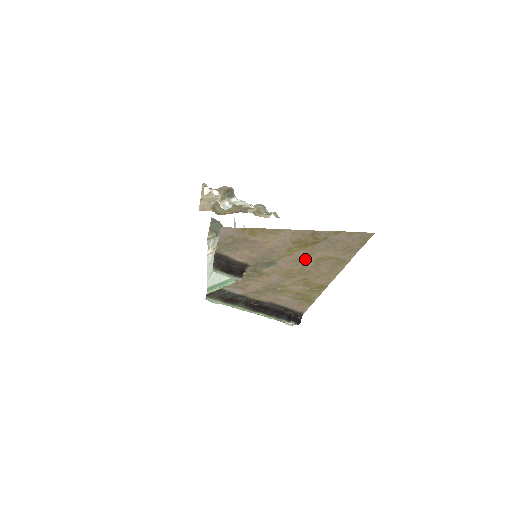
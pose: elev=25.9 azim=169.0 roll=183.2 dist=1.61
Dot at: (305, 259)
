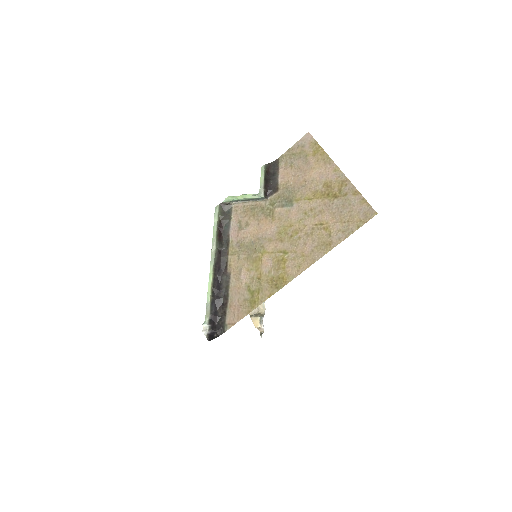
Dot at: (312, 216)
